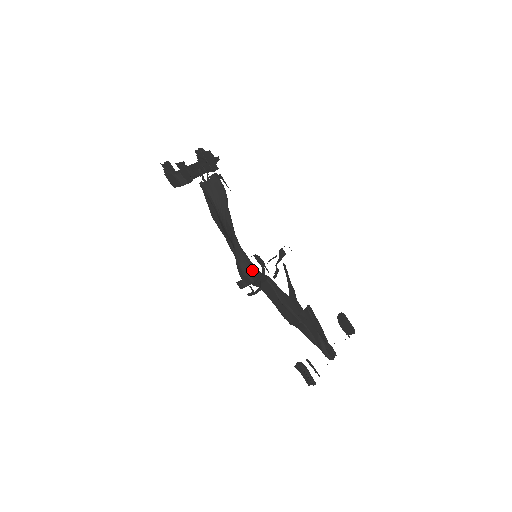
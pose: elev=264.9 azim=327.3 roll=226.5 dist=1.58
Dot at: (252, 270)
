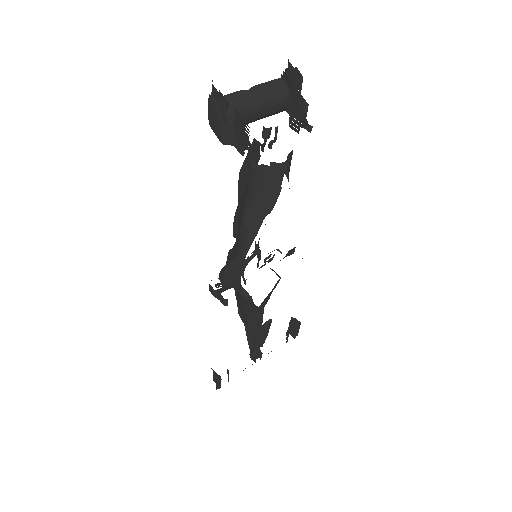
Dot at: (236, 287)
